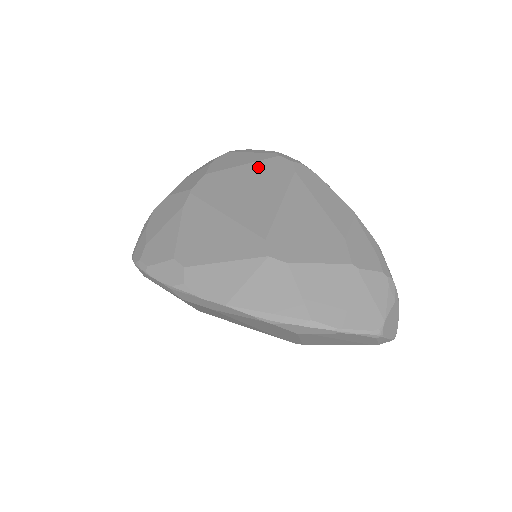
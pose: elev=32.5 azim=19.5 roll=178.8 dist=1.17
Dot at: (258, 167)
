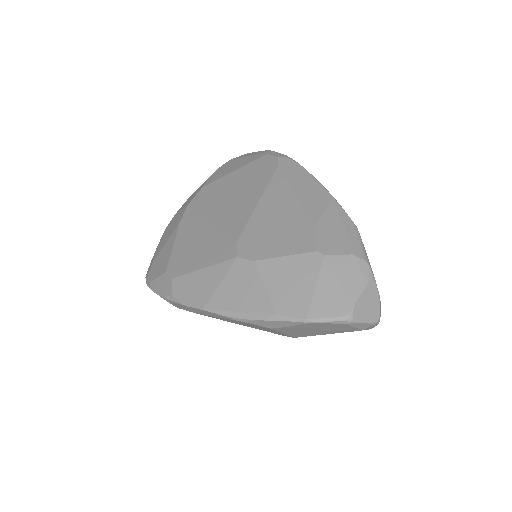
Dot at: (246, 170)
